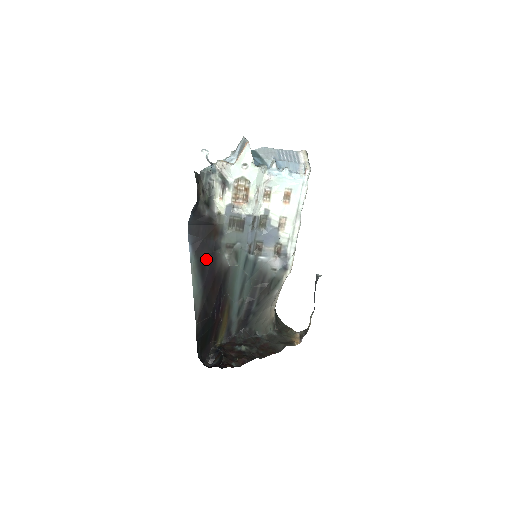
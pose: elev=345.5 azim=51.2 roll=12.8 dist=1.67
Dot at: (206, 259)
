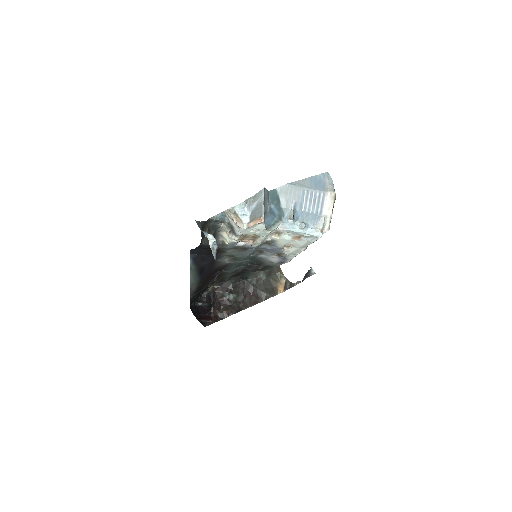
Dot at: (205, 265)
